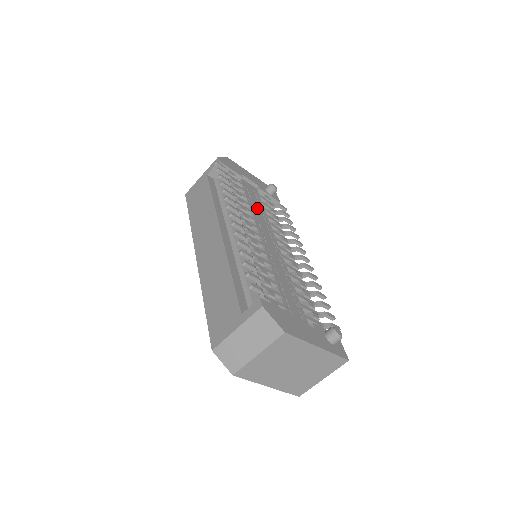
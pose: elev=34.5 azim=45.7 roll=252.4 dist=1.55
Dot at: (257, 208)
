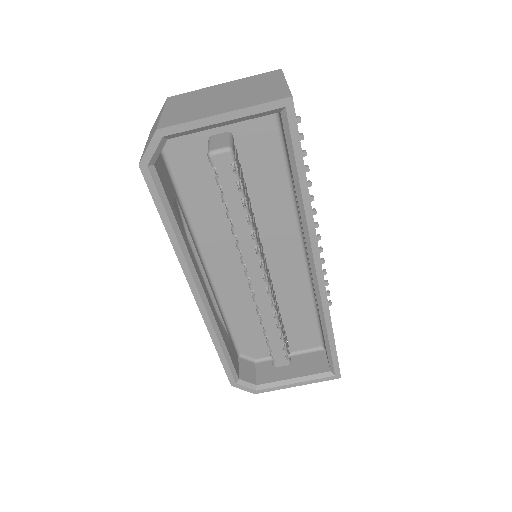
Dot at: occluded
